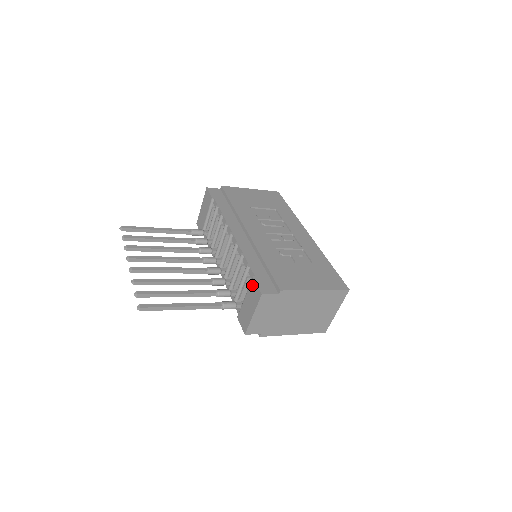
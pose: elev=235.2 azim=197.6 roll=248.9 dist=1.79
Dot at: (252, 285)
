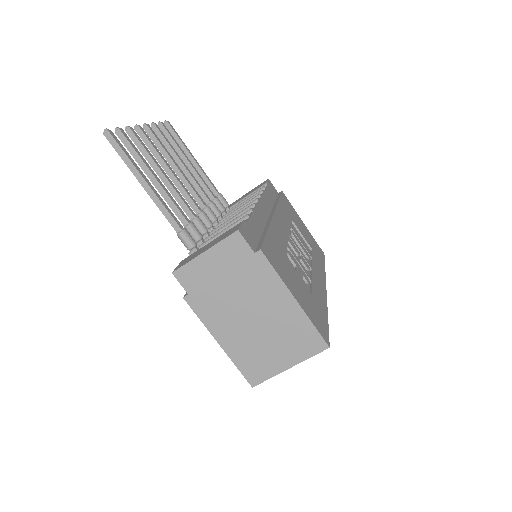
Dot at: (235, 226)
